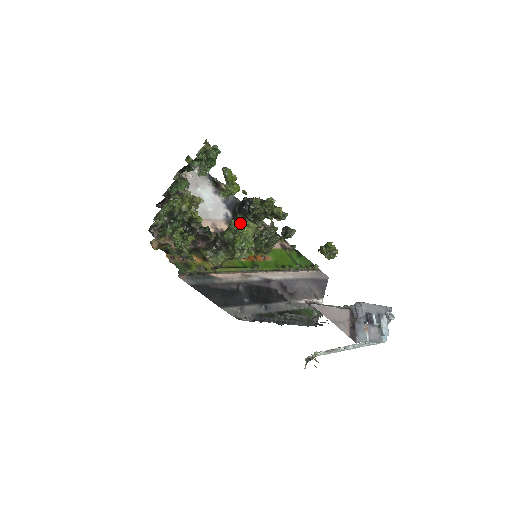
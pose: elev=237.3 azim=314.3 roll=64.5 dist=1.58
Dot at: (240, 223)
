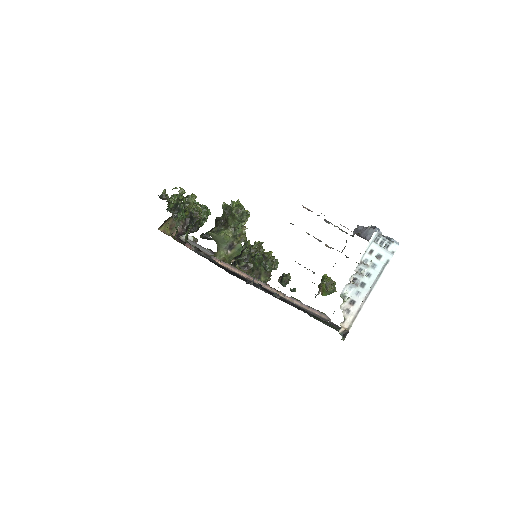
Dot at: occluded
